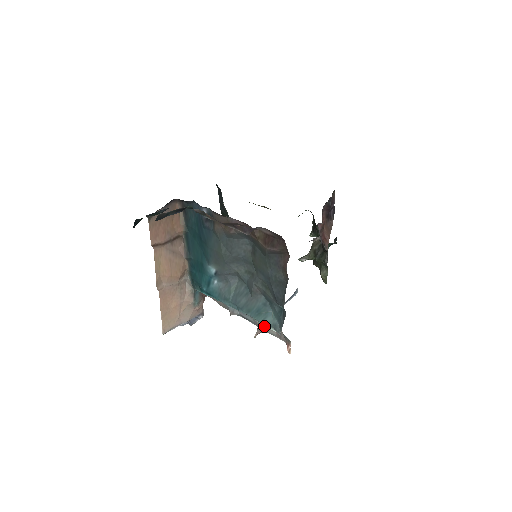
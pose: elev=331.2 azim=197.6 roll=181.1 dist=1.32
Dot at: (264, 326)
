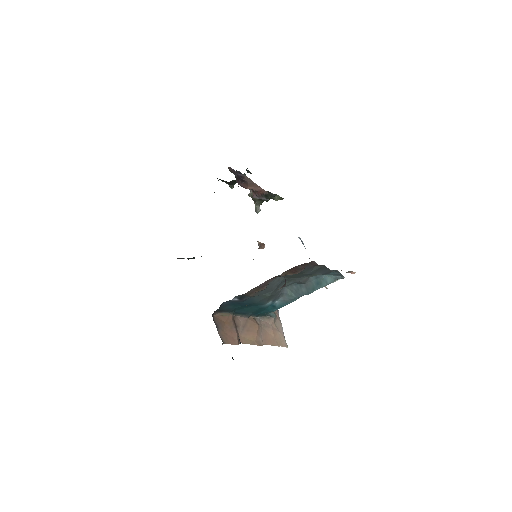
Dot at: occluded
